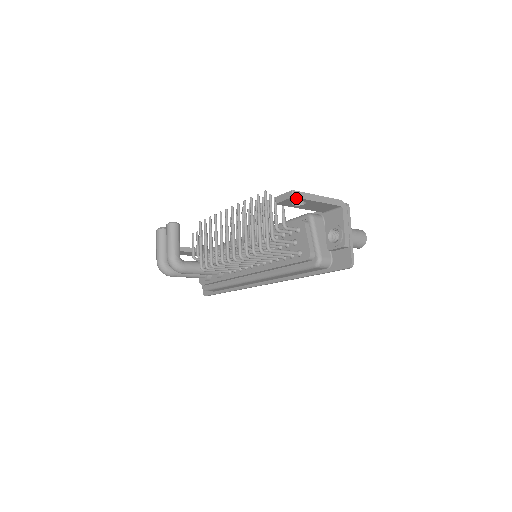
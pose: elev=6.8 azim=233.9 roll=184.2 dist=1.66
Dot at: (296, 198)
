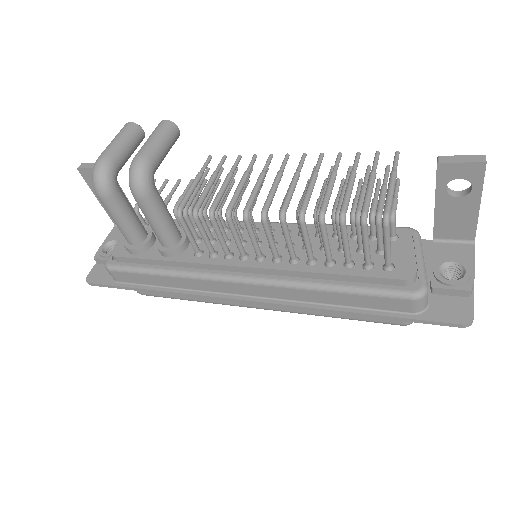
Dot at: (481, 170)
